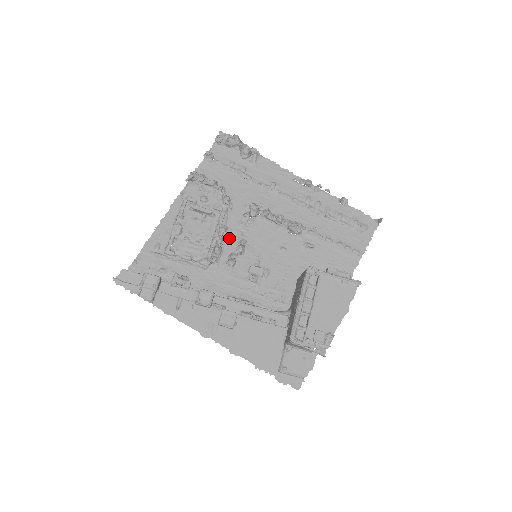
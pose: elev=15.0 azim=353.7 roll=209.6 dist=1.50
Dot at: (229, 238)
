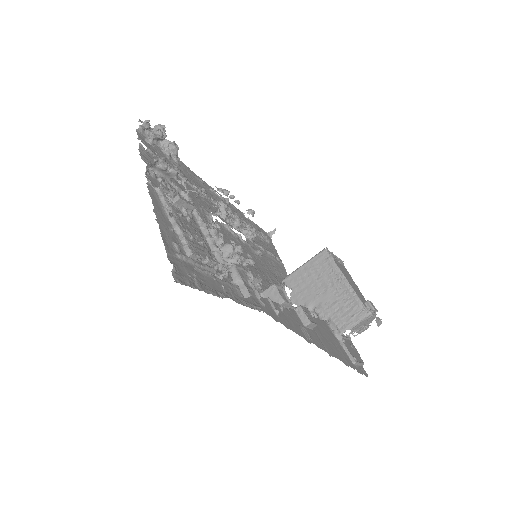
Dot at: occluded
